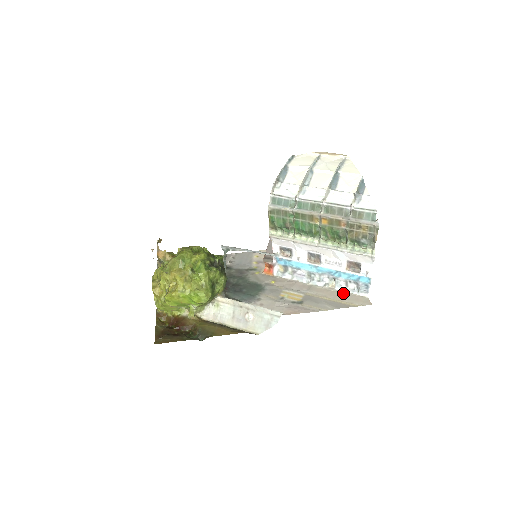
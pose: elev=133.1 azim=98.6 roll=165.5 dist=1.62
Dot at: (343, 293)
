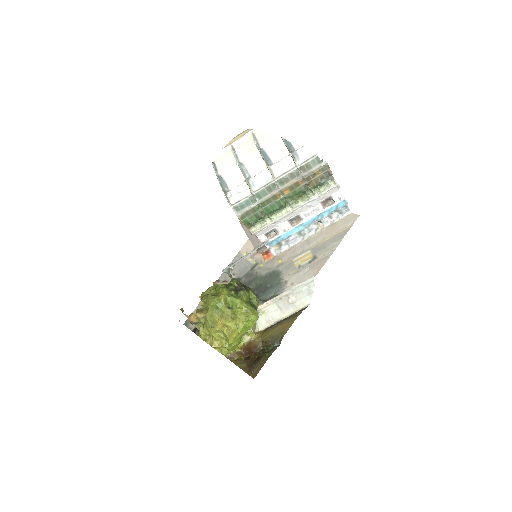
Dot at: (333, 225)
